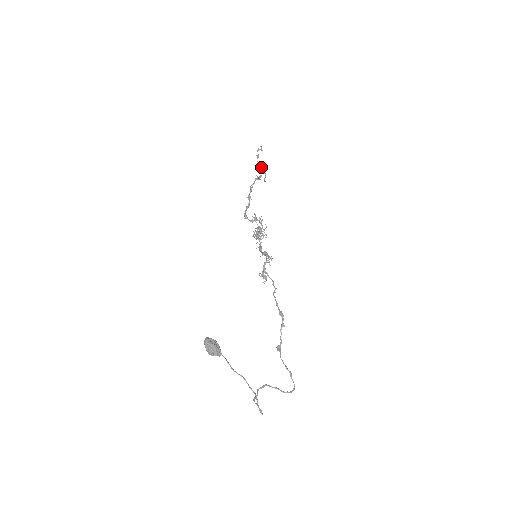
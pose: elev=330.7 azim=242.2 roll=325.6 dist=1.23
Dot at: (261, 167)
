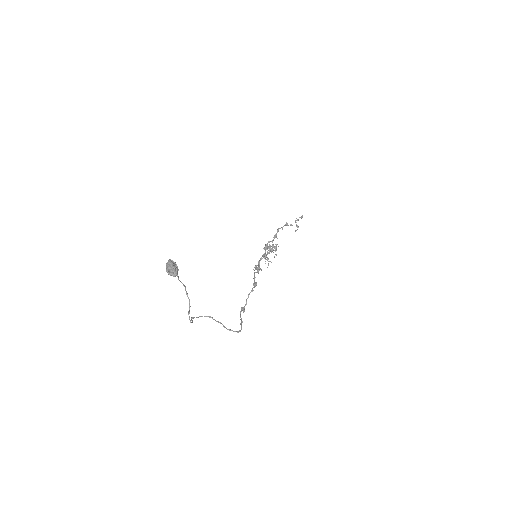
Dot at: (296, 224)
